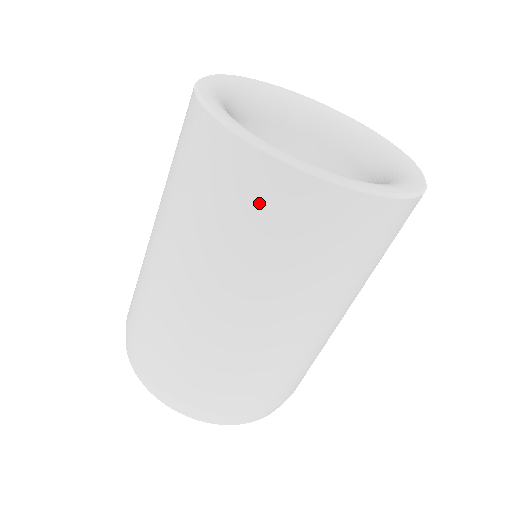
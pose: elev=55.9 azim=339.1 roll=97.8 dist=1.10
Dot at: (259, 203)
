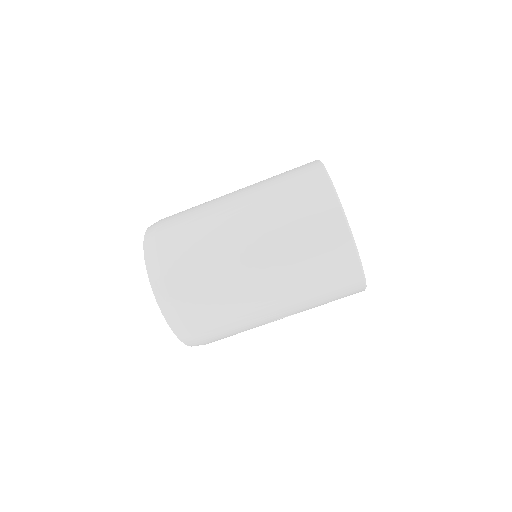
Dot at: (317, 219)
